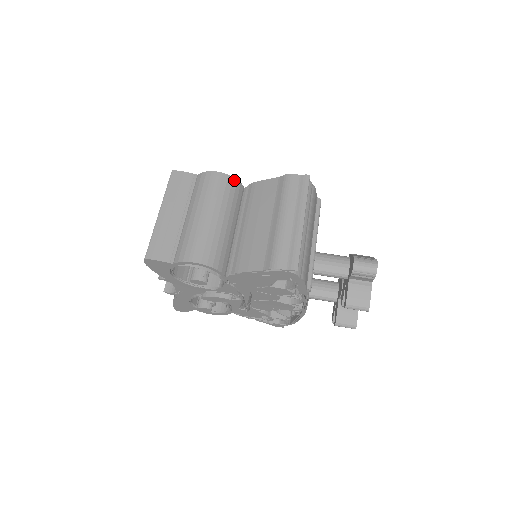
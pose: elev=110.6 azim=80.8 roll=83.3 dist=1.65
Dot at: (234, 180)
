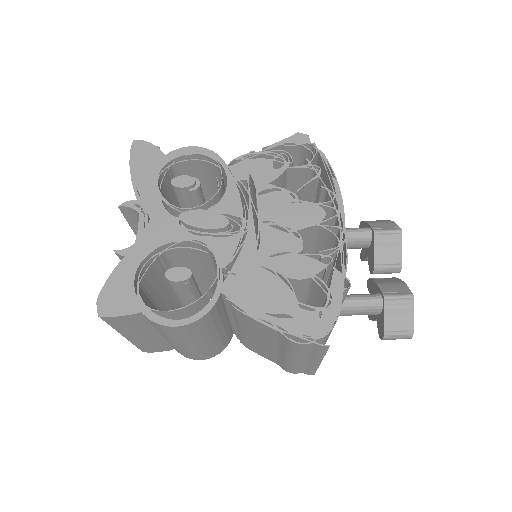
Dot at: (205, 317)
